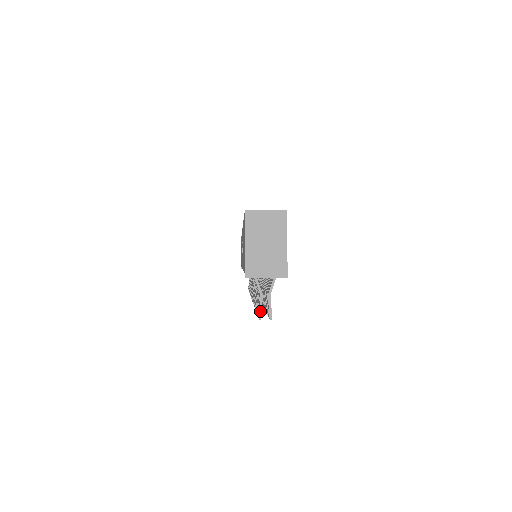
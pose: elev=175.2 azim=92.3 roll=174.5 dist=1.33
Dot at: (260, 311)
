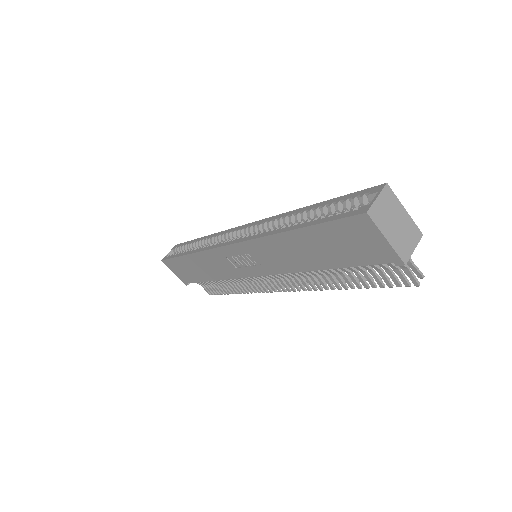
Dot at: (416, 280)
